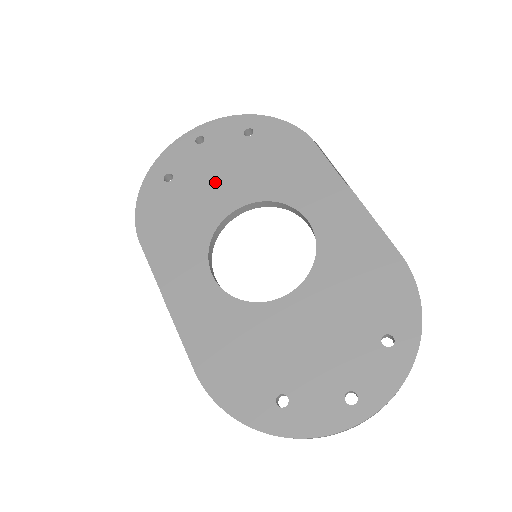
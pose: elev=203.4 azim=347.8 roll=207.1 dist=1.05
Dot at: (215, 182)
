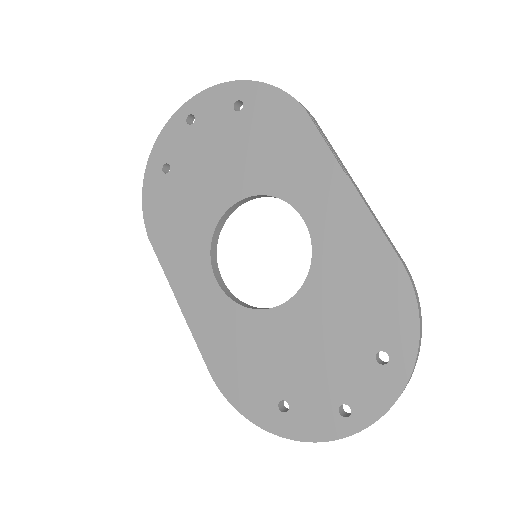
Dot at: (210, 173)
